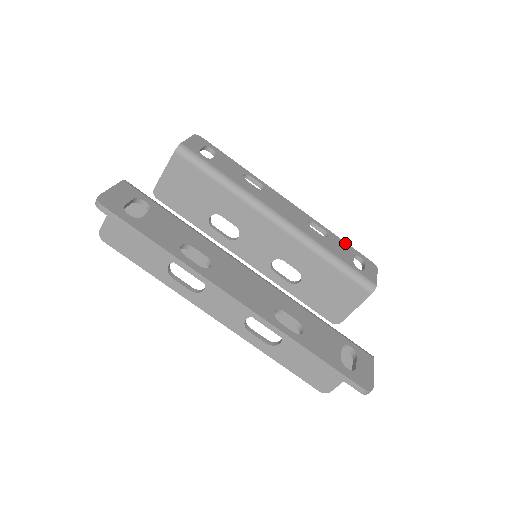
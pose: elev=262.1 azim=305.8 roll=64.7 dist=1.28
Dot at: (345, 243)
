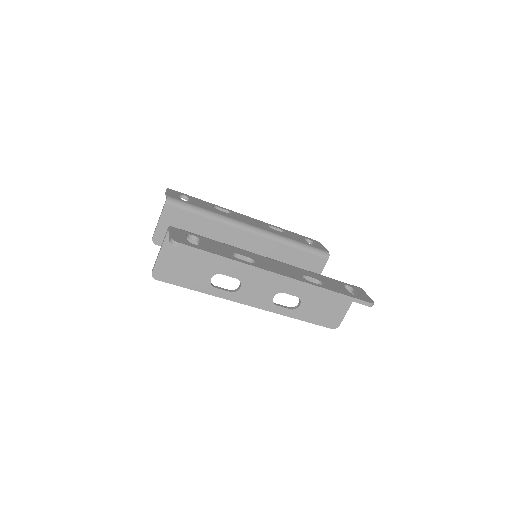
Dot at: (295, 233)
